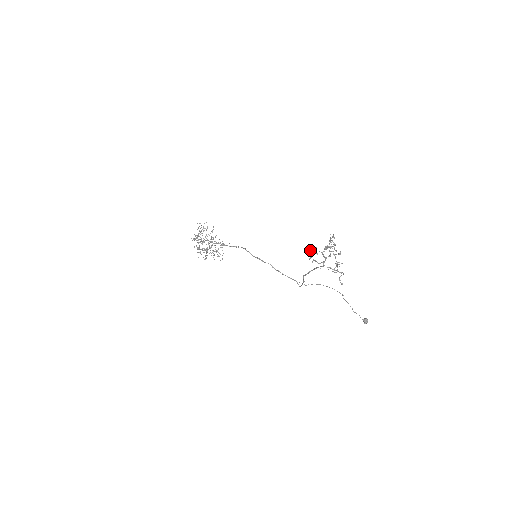
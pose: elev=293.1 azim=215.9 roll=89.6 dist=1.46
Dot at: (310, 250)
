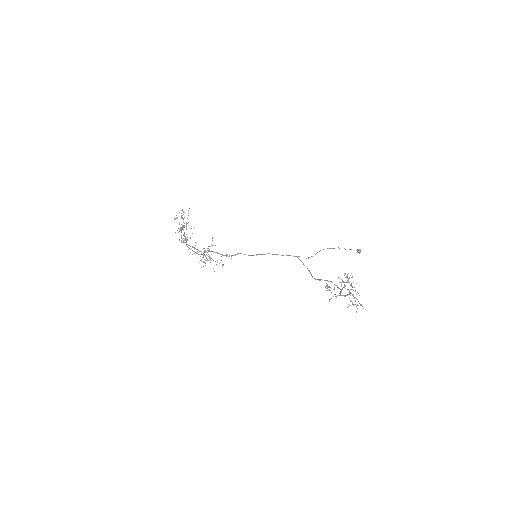
Dot at: occluded
